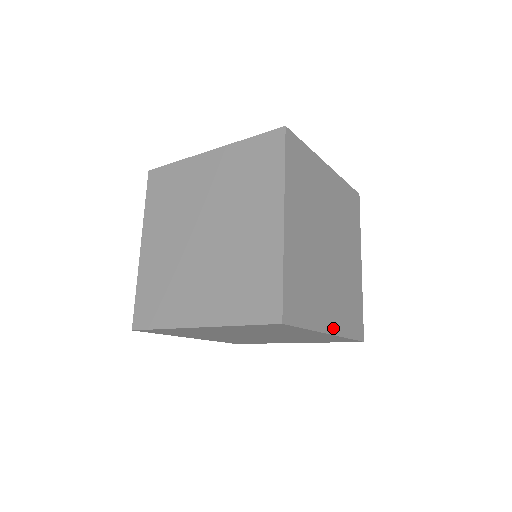
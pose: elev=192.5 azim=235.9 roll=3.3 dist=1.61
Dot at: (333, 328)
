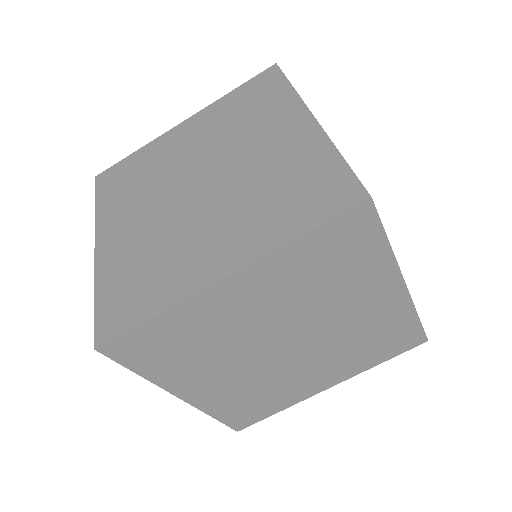
Dot at: occluded
